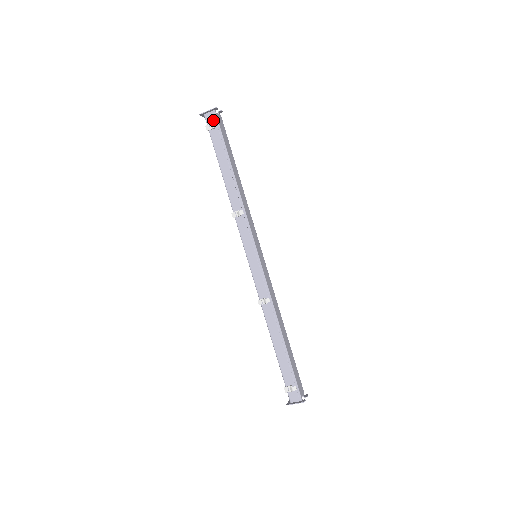
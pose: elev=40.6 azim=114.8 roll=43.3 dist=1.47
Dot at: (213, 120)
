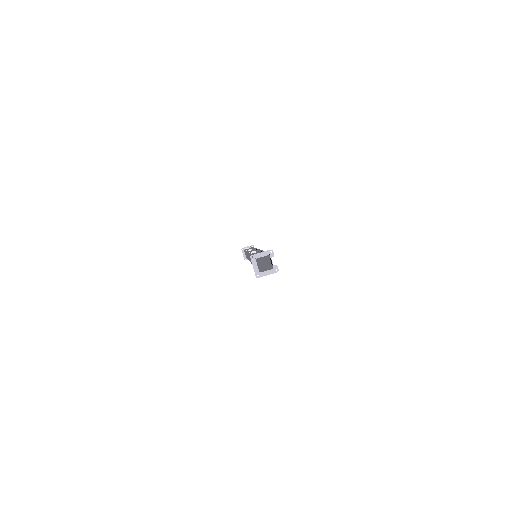
Dot at: (249, 248)
